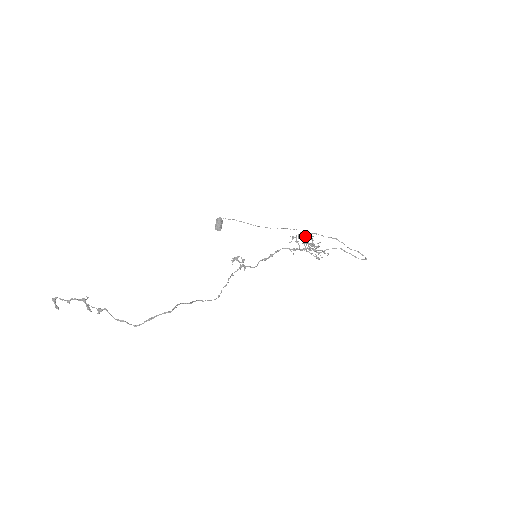
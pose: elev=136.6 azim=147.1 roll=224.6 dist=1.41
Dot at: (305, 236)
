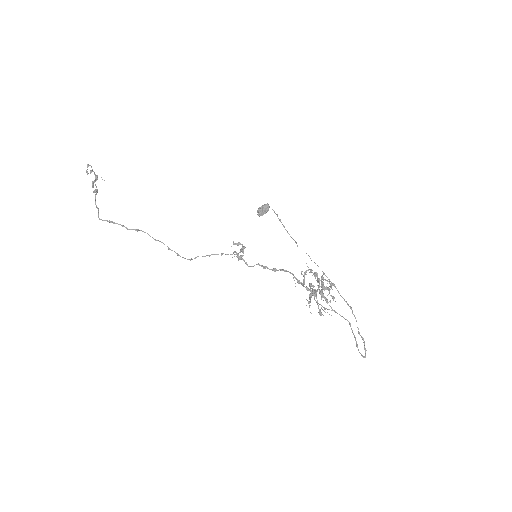
Dot at: occluded
